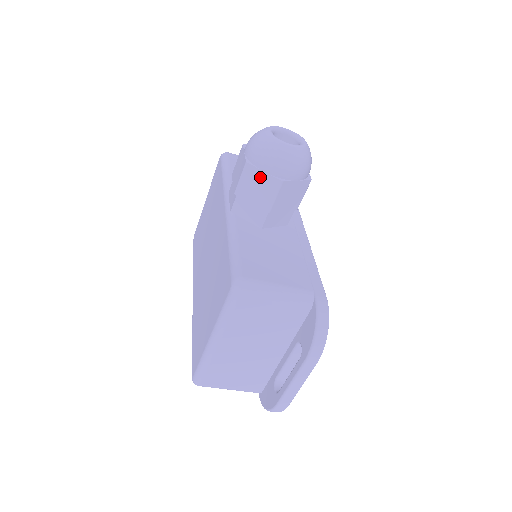
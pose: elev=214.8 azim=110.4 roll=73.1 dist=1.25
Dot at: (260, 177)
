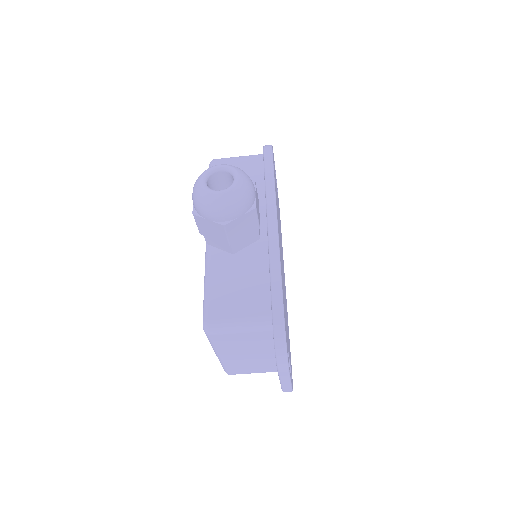
Dot at: (208, 223)
